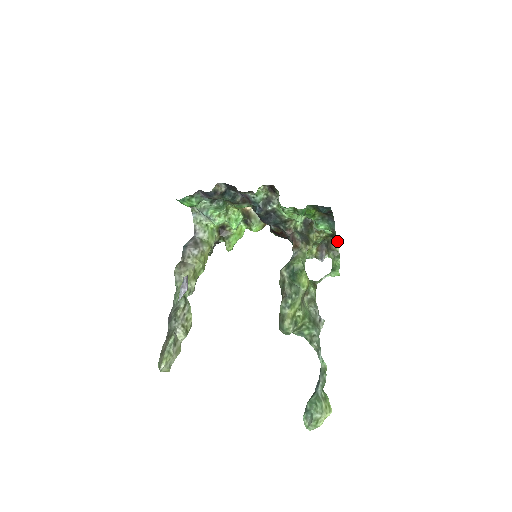
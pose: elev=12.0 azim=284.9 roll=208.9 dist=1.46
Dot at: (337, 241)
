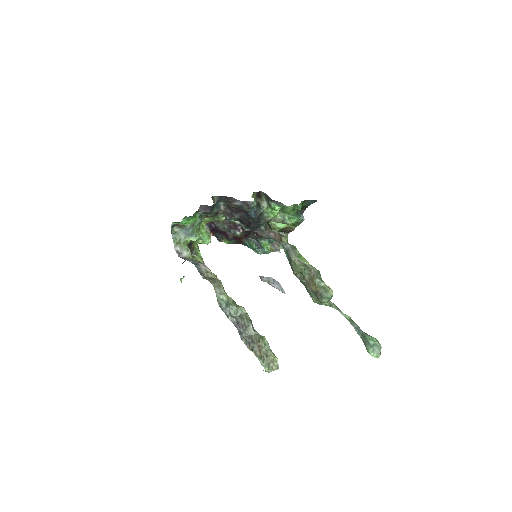
Dot at: (286, 233)
